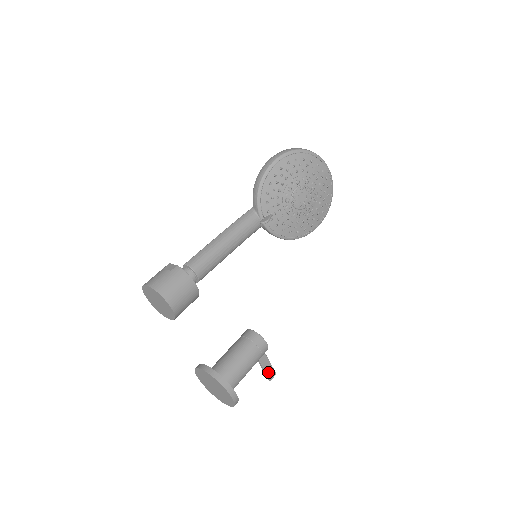
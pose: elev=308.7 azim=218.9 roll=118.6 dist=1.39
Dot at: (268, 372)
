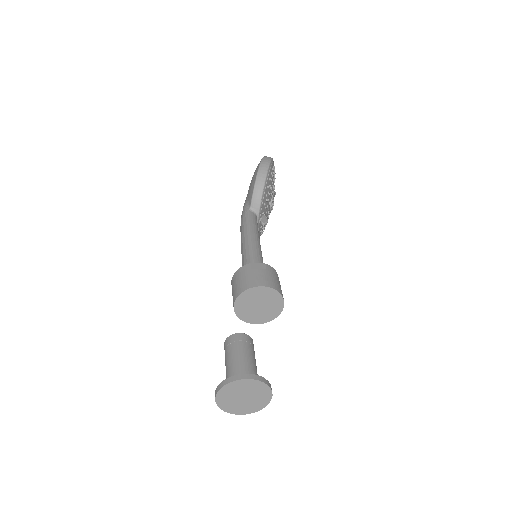
Dot at: occluded
